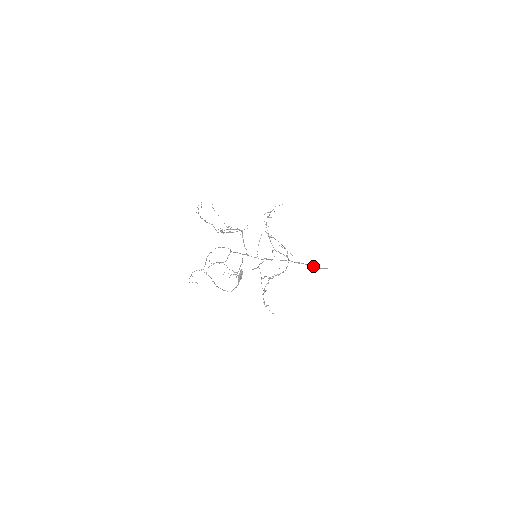
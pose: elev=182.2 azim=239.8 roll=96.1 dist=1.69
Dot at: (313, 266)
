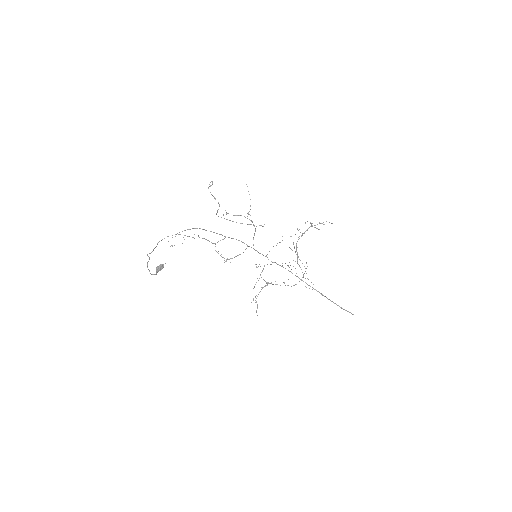
Dot at: (332, 301)
